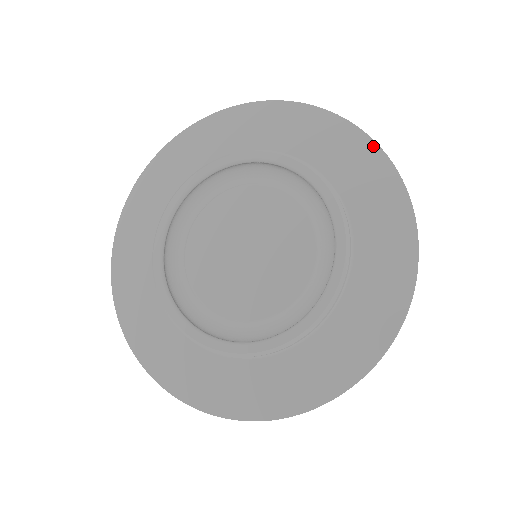
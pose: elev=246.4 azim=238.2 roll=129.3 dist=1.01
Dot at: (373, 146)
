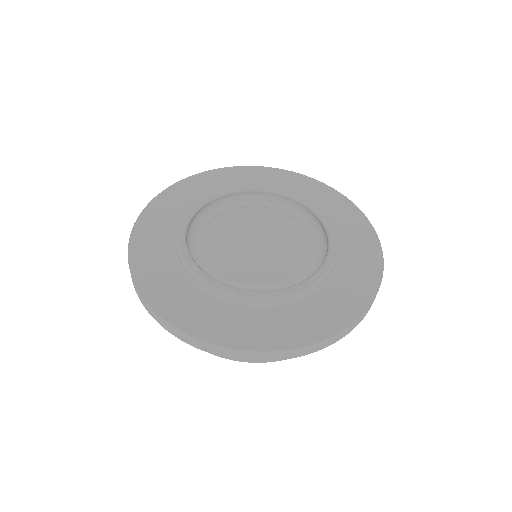
Dot at: (374, 234)
